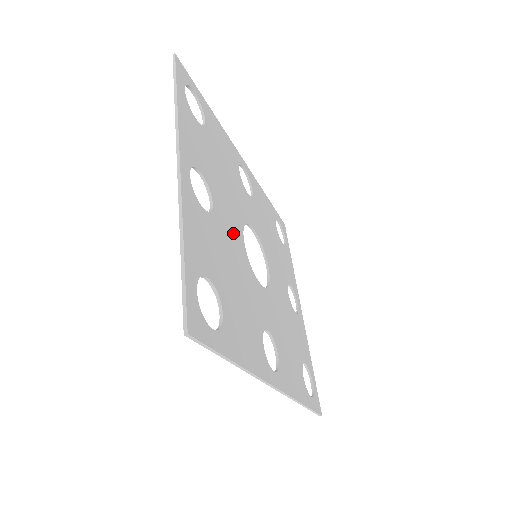
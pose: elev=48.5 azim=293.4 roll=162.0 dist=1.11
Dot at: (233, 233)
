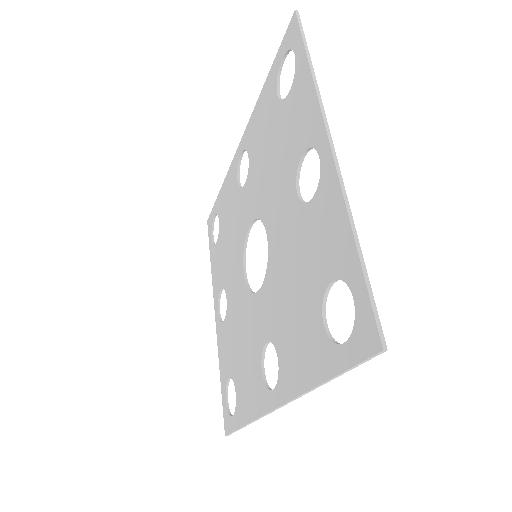
Dot at: (282, 229)
